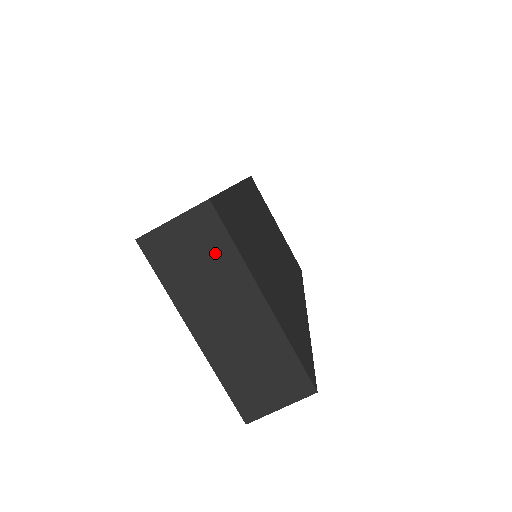
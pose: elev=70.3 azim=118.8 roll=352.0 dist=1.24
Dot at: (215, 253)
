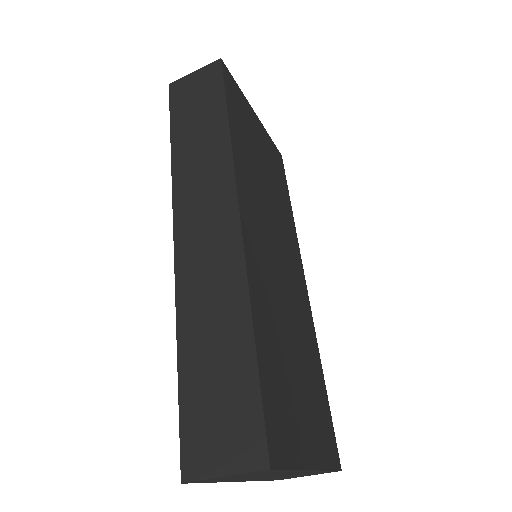
Dot at: (269, 473)
